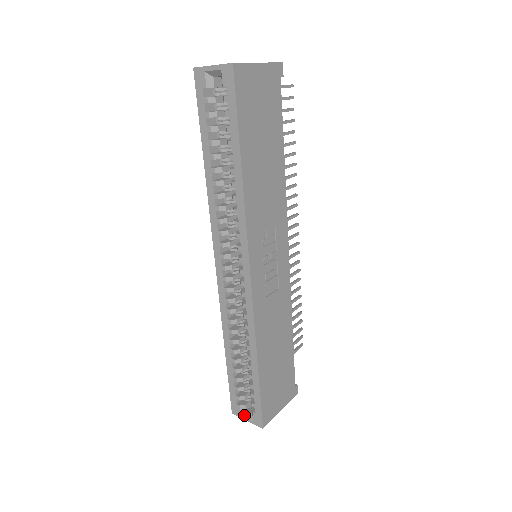
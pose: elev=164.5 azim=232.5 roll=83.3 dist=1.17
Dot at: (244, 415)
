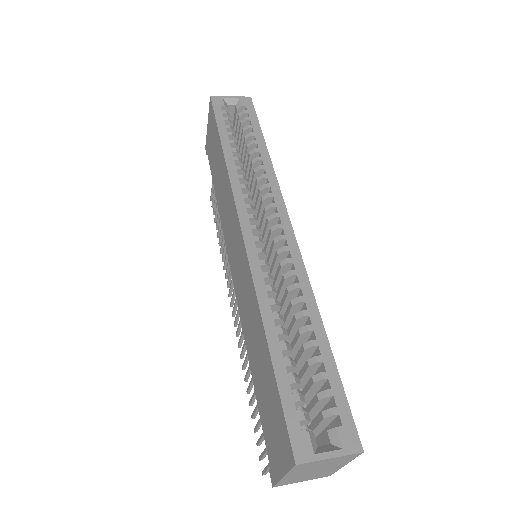
Dot at: (320, 450)
